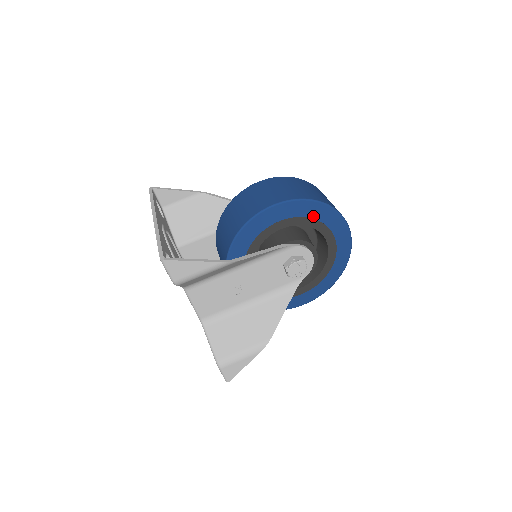
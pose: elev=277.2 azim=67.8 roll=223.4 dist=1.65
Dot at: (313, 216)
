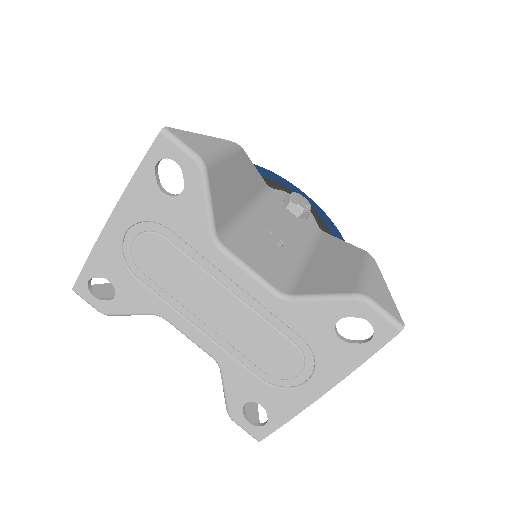
Dot at: (261, 175)
